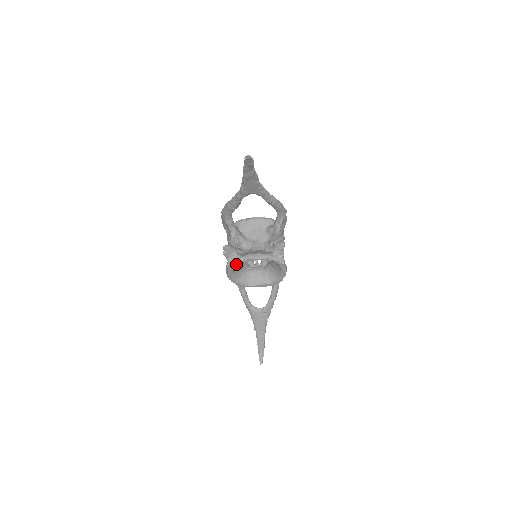
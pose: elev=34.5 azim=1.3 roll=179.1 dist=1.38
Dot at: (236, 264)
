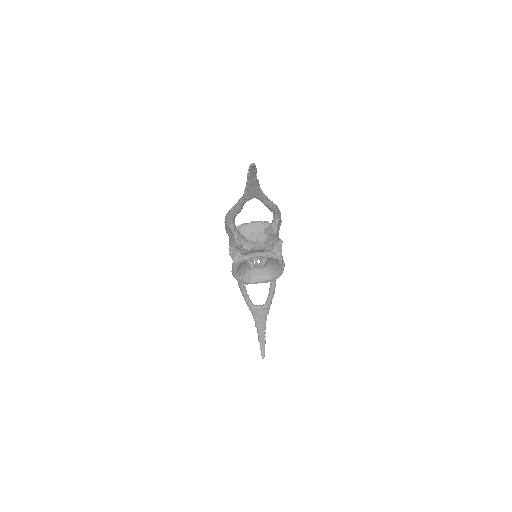
Dot at: occluded
